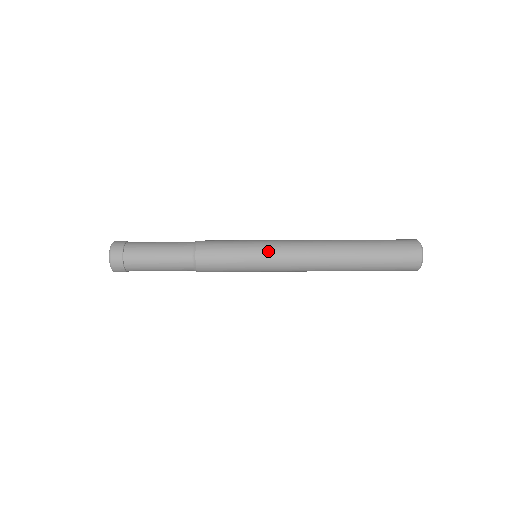
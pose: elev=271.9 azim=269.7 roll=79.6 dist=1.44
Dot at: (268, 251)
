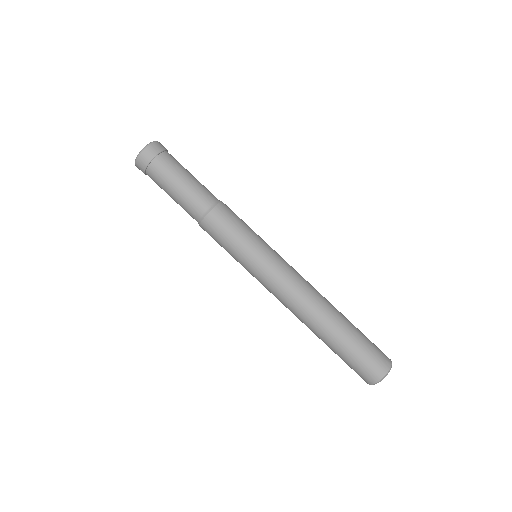
Dot at: (267, 263)
